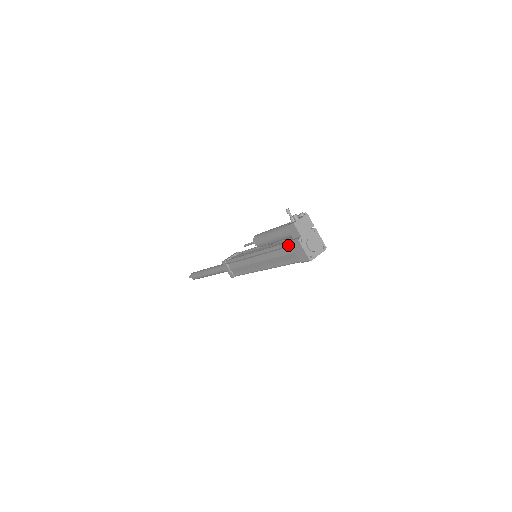
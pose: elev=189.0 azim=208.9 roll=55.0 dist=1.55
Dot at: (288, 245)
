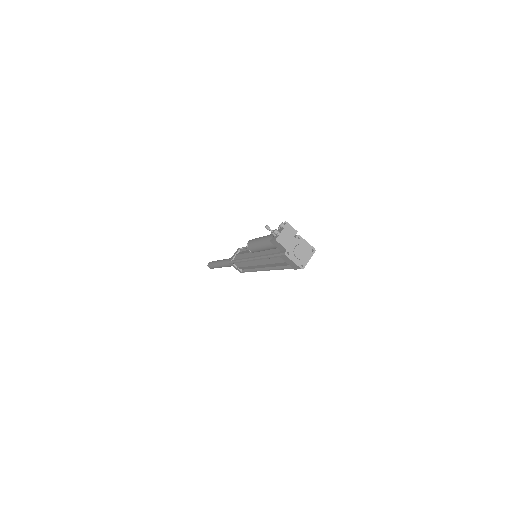
Dot at: occluded
